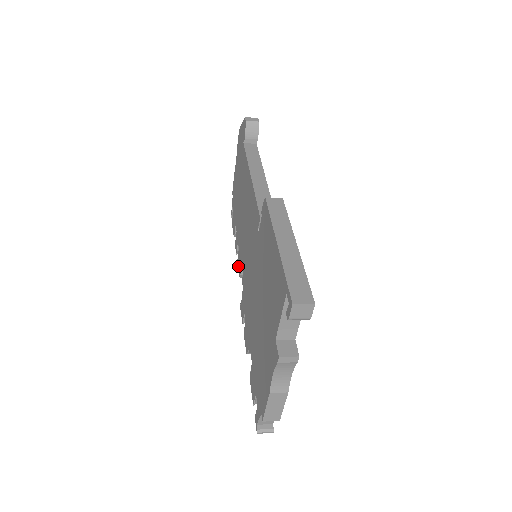
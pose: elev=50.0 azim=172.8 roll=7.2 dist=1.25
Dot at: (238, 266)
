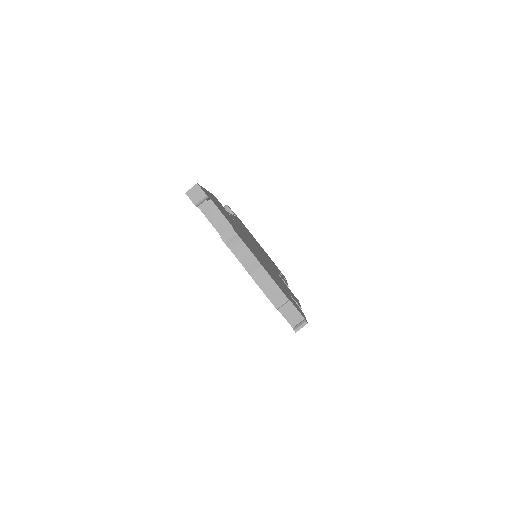
Dot at: occluded
